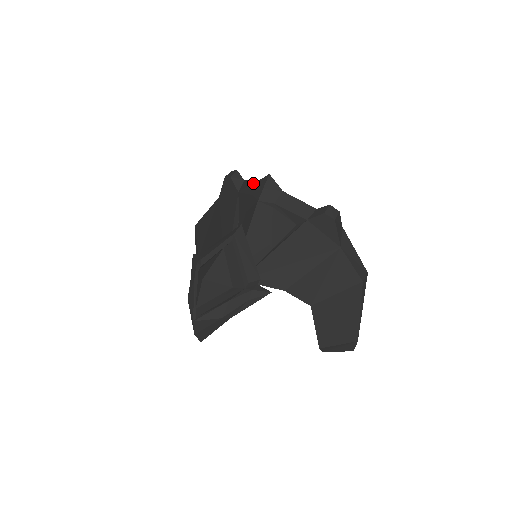
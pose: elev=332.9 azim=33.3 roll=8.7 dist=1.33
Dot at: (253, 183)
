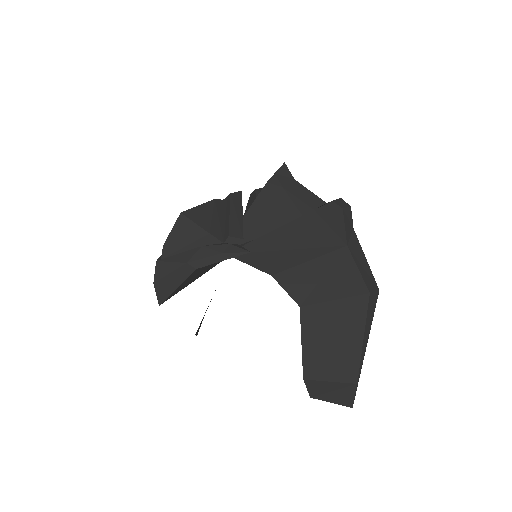
Dot at: occluded
